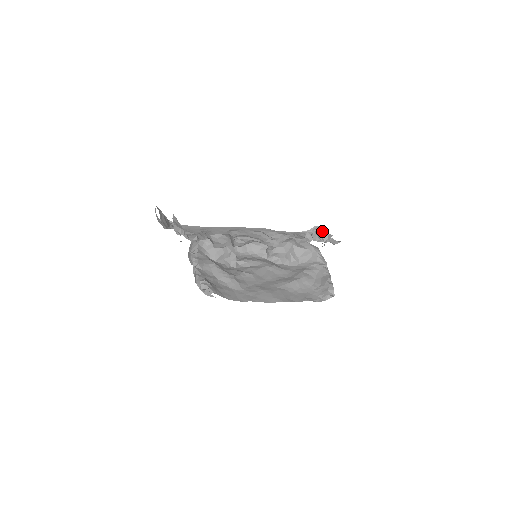
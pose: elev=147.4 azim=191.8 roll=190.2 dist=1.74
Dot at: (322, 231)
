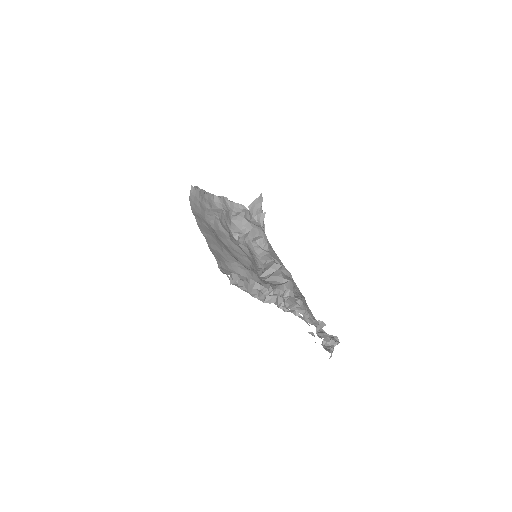
Dot at: (334, 340)
